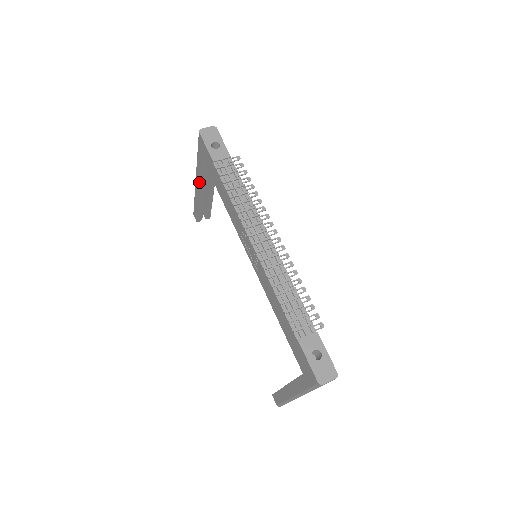
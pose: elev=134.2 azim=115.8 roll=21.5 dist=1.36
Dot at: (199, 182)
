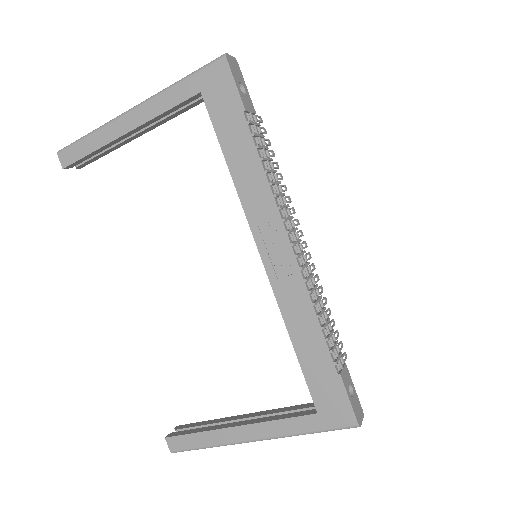
Dot at: (146, 118)
